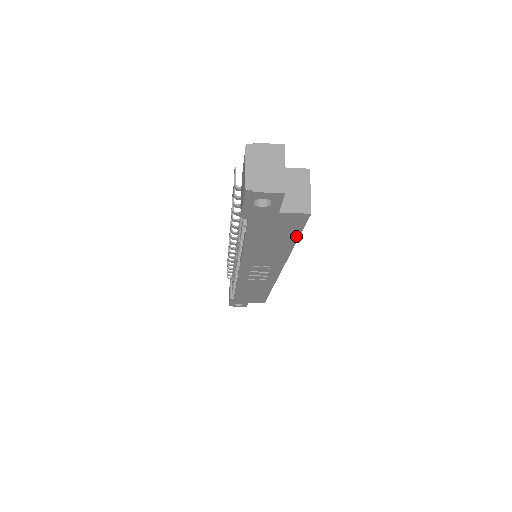
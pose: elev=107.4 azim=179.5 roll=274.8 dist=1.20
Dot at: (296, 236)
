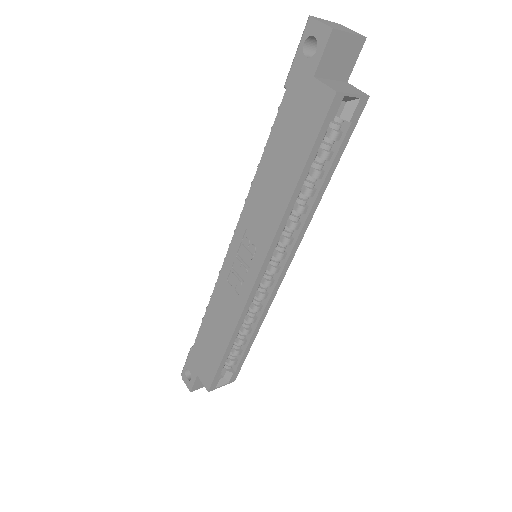
Dot at: (306, 156)
